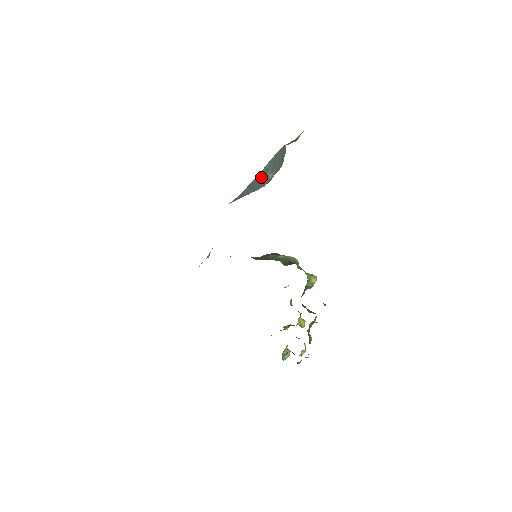
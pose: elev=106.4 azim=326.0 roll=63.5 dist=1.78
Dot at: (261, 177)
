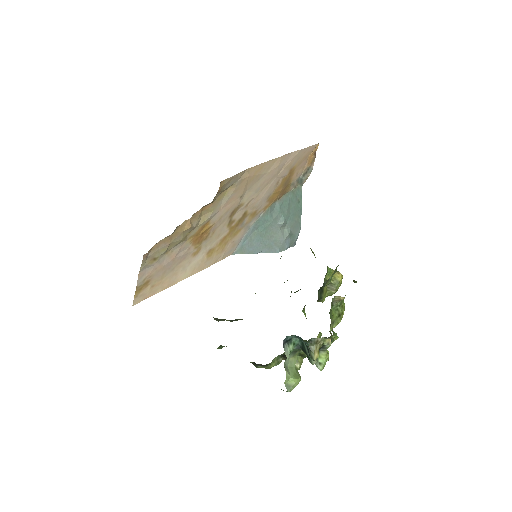
Dot at: (273, 218)
